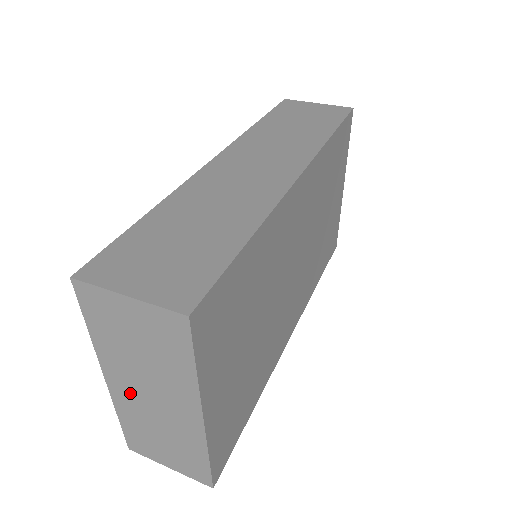
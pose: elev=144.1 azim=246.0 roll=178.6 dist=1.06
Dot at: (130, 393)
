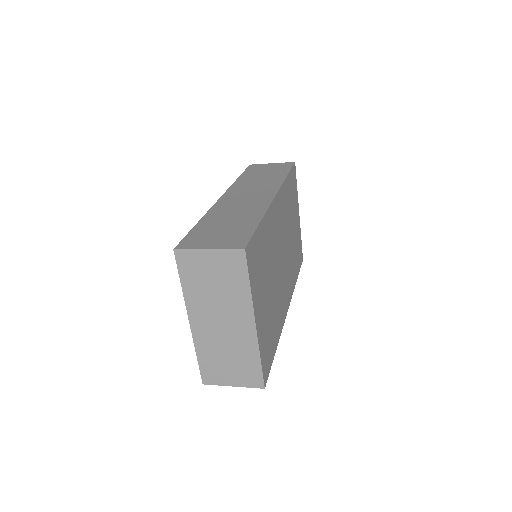
Dot at: (207, 326)
